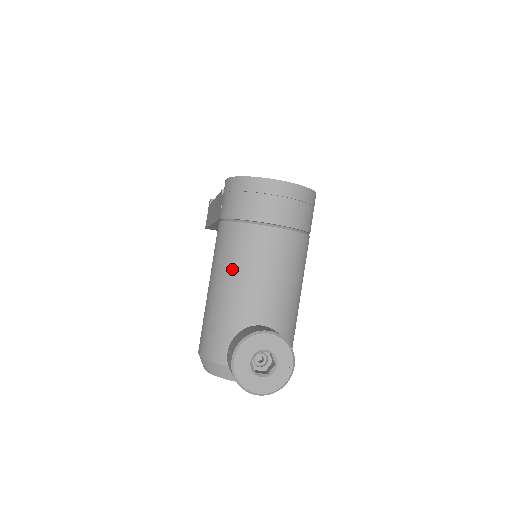
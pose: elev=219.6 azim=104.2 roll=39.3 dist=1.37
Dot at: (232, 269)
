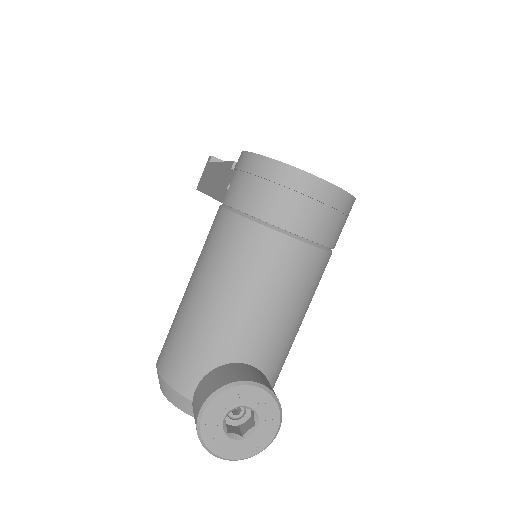
Dot at: (225, 279)
